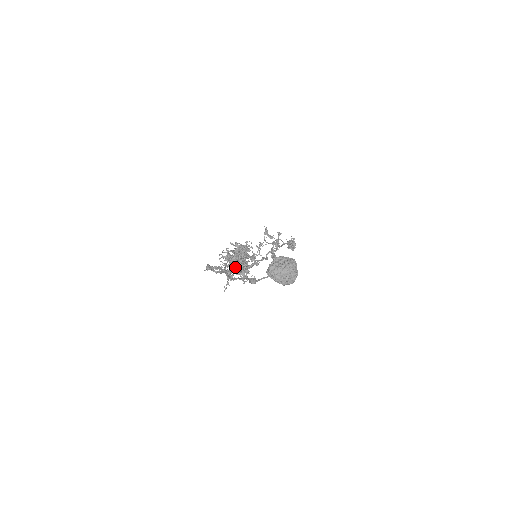
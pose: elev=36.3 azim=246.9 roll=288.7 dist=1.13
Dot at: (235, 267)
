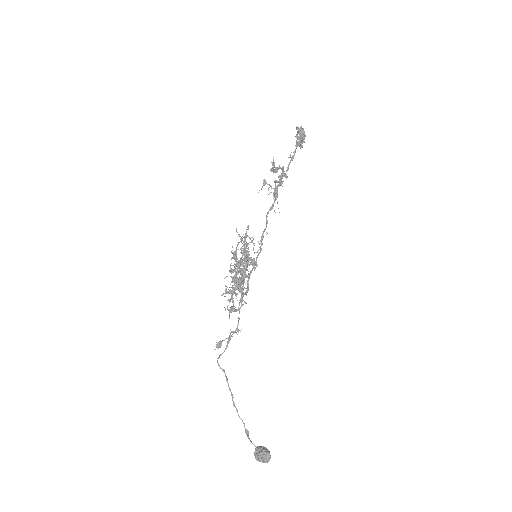
Dot at: occluded
